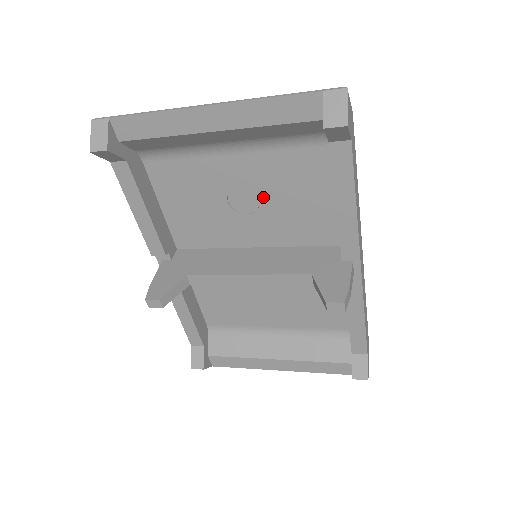
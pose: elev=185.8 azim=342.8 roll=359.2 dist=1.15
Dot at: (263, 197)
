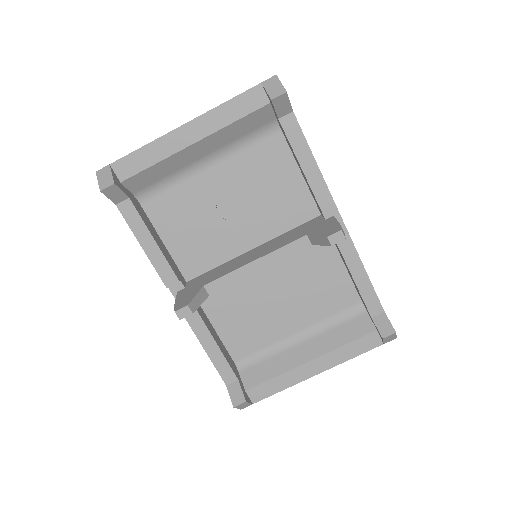
Dot at: (245, 197)
